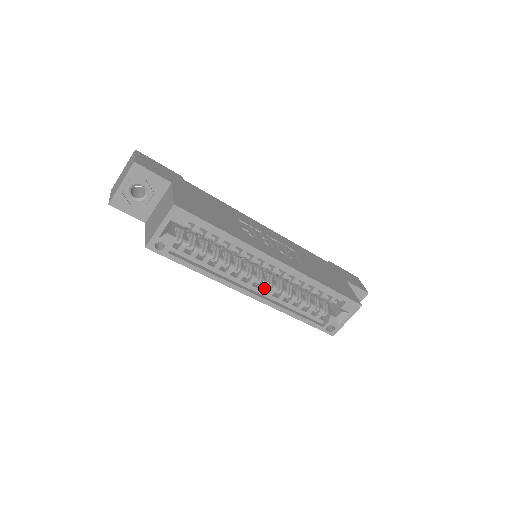
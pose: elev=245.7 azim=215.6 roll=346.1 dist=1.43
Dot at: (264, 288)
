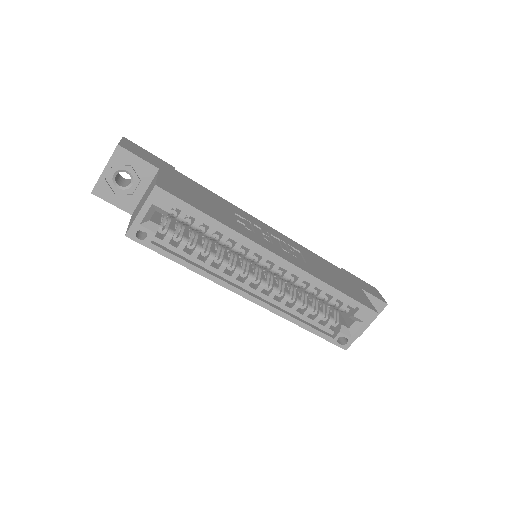
Dot at: (264, 290)
